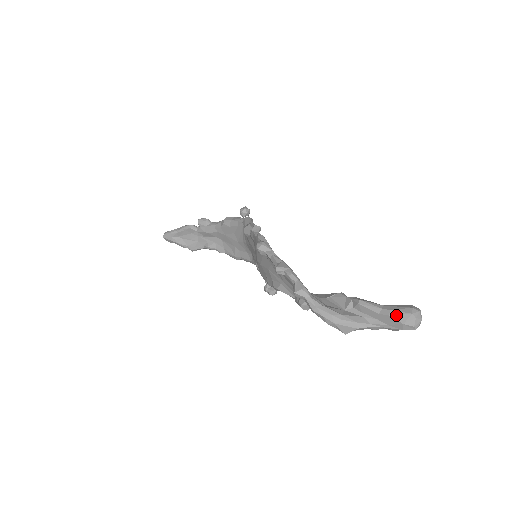
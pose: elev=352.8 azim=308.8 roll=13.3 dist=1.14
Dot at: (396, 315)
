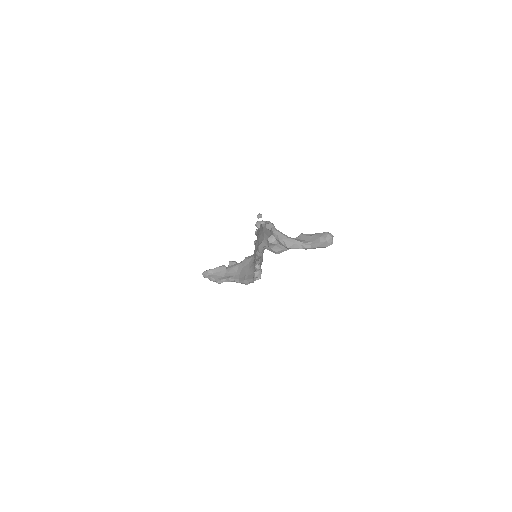
Dot at: (318, 234)
